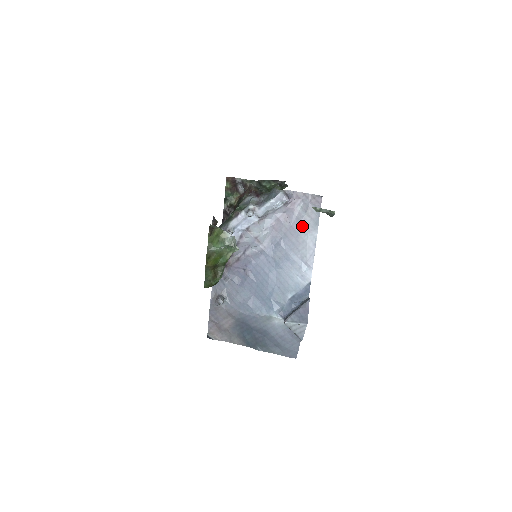
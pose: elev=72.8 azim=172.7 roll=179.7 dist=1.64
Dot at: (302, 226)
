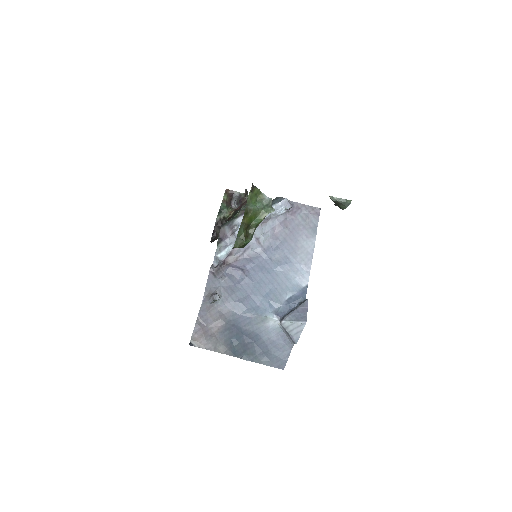
Dot at: (301, 233)
